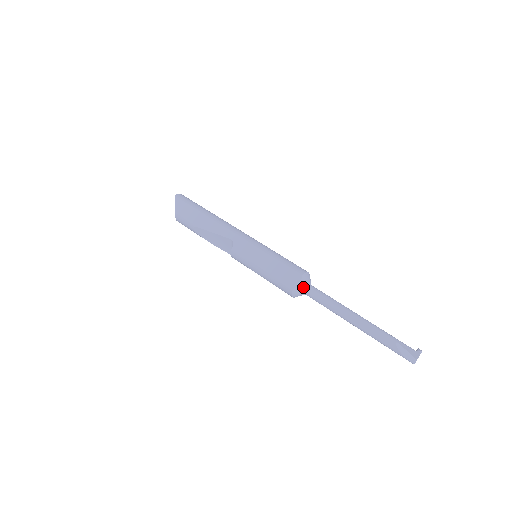
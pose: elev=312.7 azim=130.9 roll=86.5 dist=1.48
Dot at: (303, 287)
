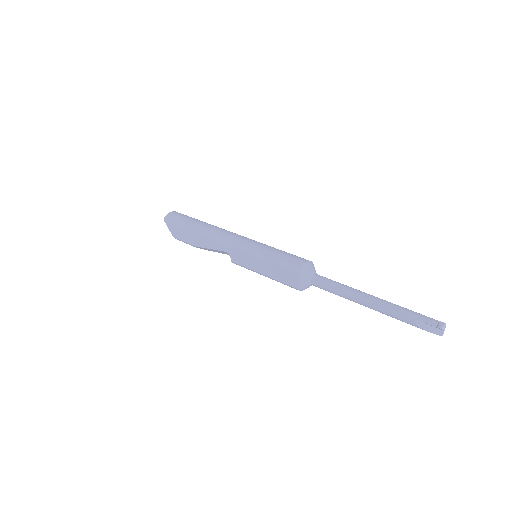
Dot at: (306, 283)
